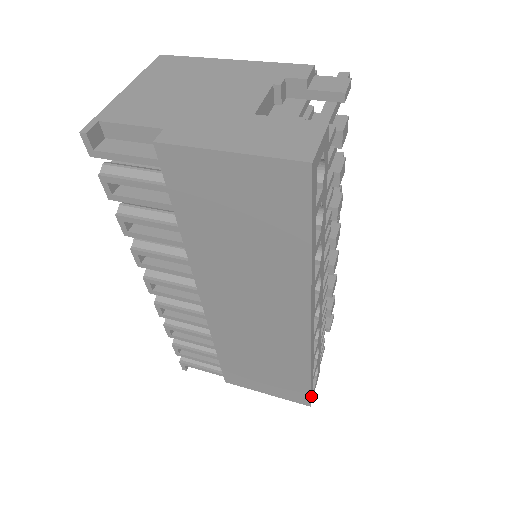
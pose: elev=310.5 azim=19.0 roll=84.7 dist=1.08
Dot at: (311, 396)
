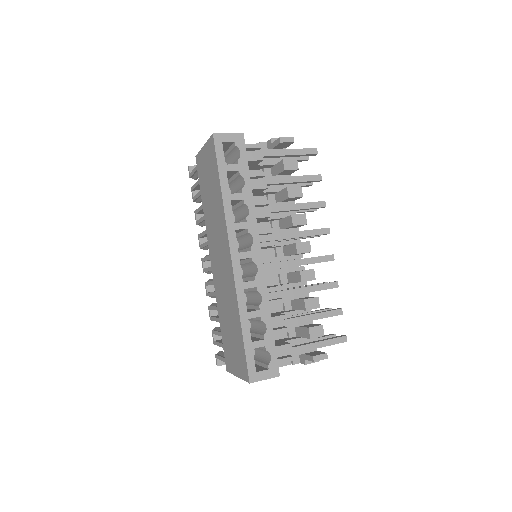
Dot at: (250, 369)
